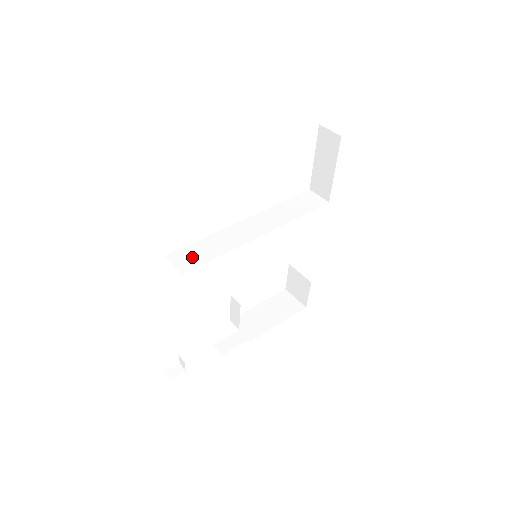
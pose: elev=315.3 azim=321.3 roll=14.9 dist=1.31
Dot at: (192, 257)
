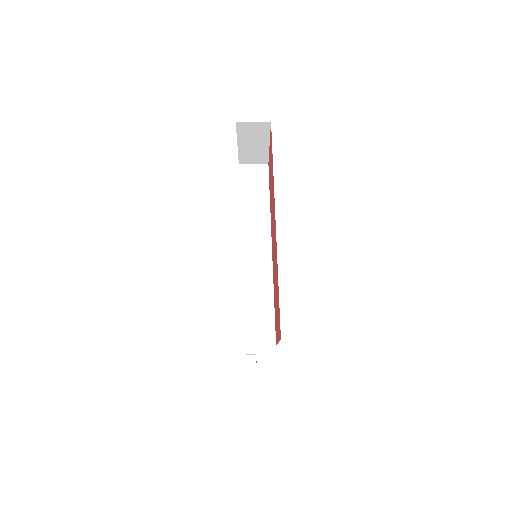
Dot at: (260, 325)
